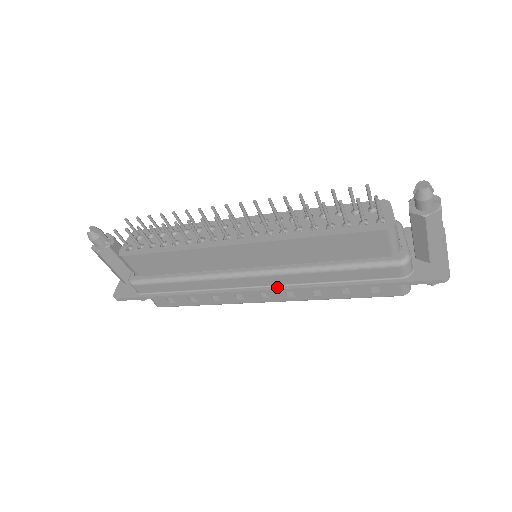
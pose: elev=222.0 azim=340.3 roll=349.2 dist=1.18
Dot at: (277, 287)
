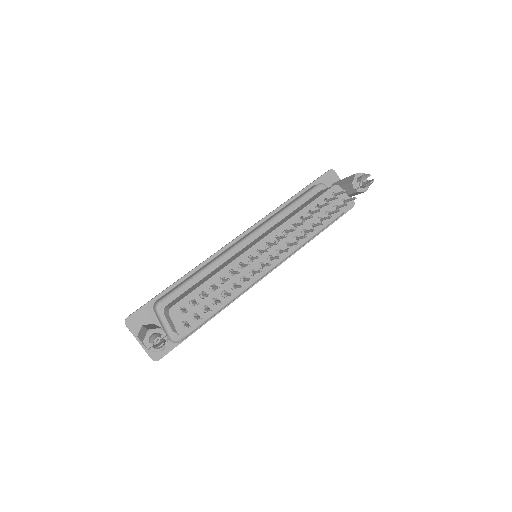
Dot at: occluded
